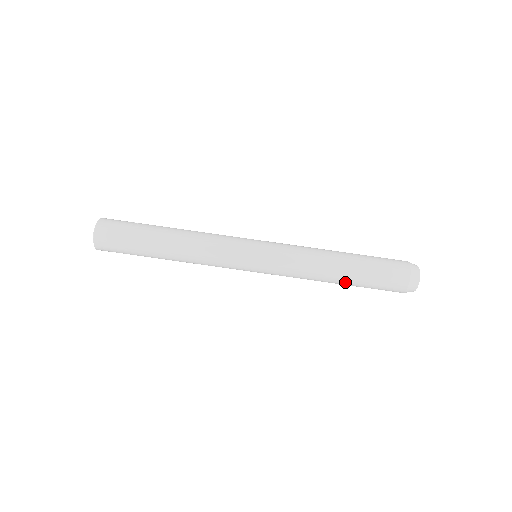
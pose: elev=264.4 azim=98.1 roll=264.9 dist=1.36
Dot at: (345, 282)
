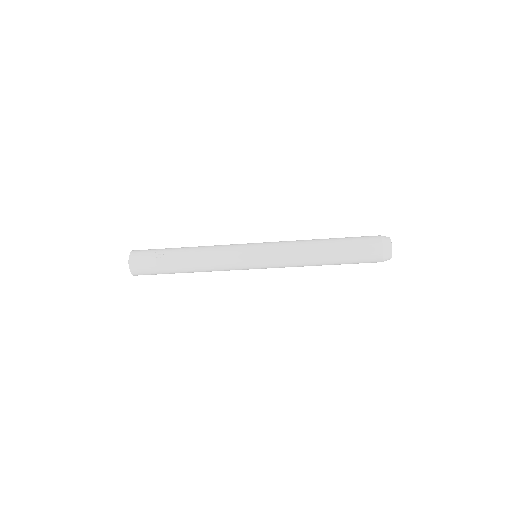
Dot at: occluded
